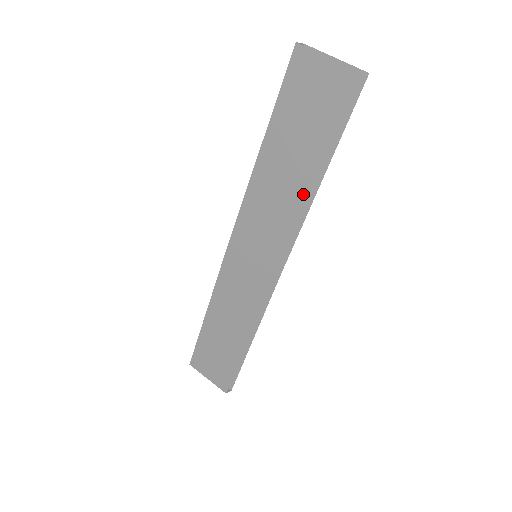
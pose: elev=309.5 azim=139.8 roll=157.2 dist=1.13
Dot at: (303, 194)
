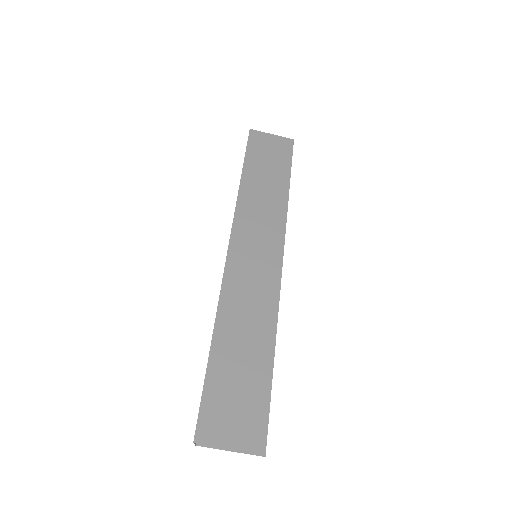
Dot at: (283, 198)
